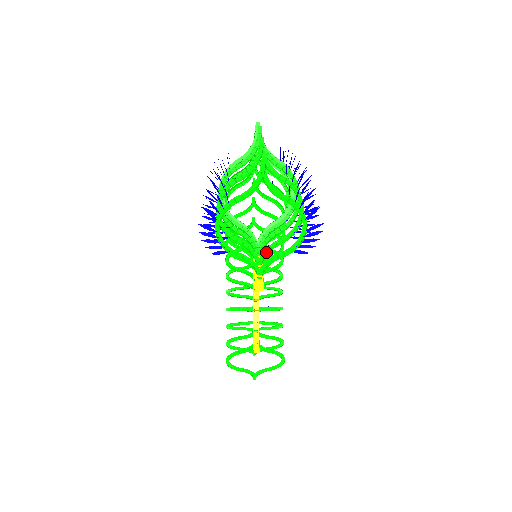
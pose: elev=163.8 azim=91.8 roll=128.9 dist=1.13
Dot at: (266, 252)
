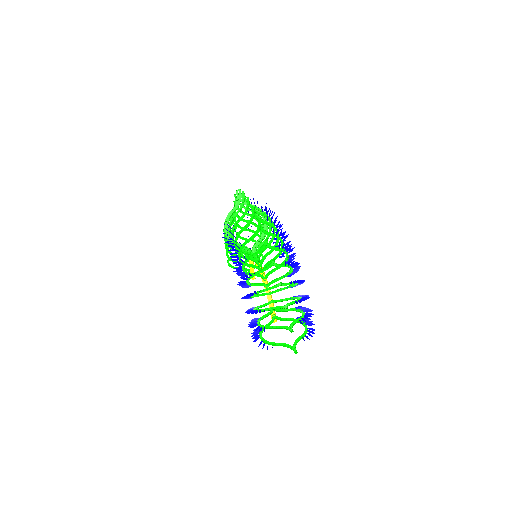
Dot at: (278, 311)
